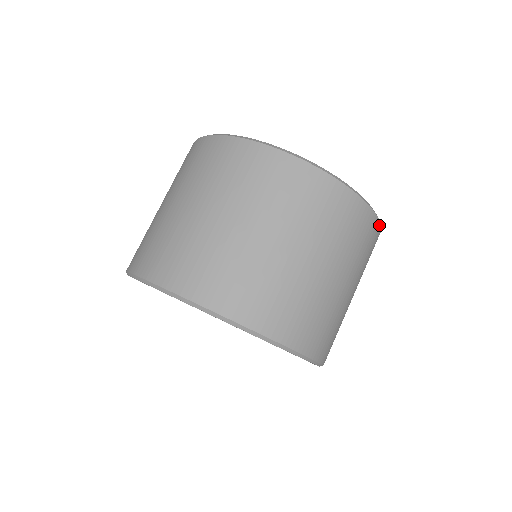
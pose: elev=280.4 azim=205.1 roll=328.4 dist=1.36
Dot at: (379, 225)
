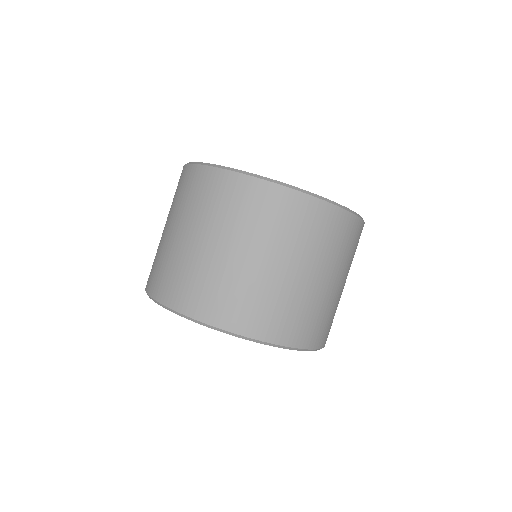
Dot at: (335, 207)
